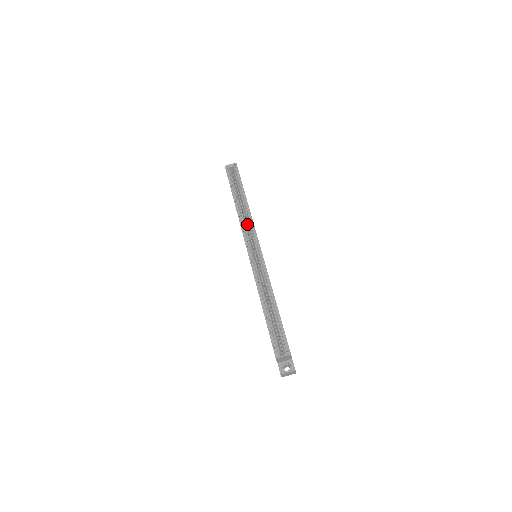
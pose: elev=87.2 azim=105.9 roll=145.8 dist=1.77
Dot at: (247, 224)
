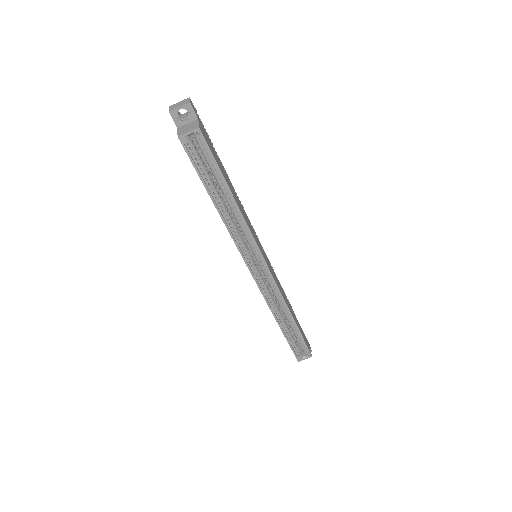
Dot at: occluded
